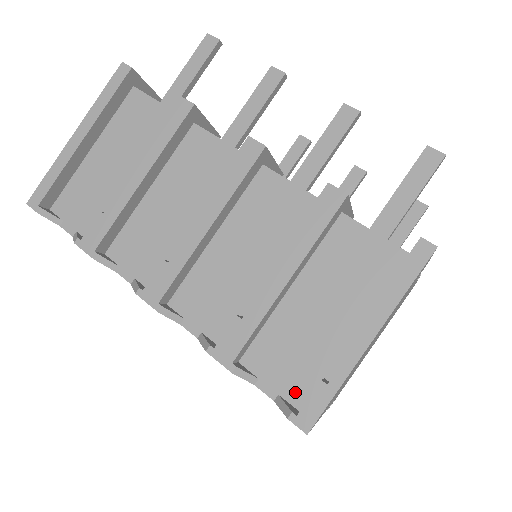
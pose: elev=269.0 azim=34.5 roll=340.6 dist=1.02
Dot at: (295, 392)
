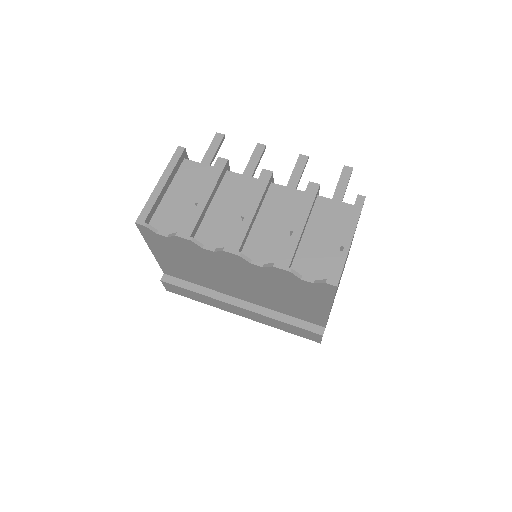
Dot at: (323, 276)
